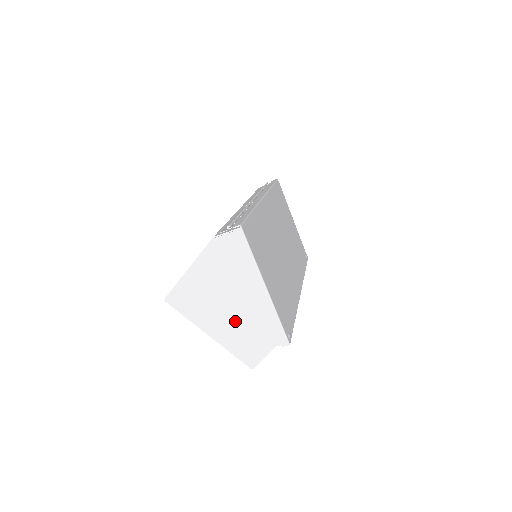
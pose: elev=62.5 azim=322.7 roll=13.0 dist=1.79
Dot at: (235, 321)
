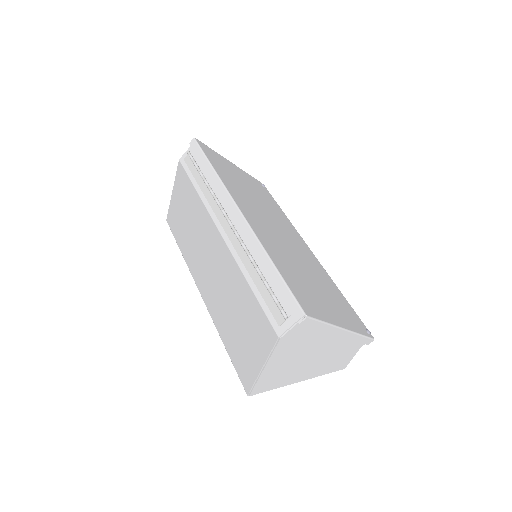
Dot at: (321, 361)
